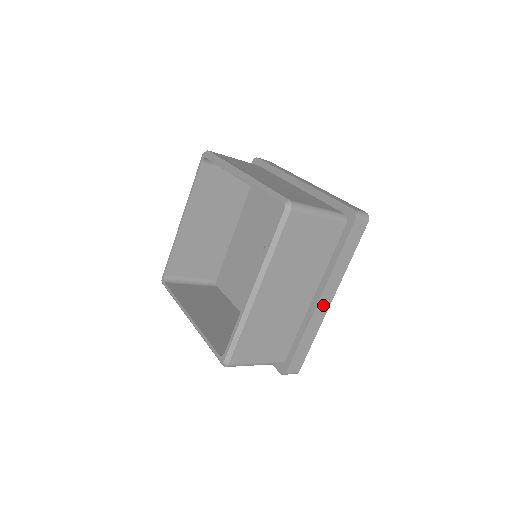
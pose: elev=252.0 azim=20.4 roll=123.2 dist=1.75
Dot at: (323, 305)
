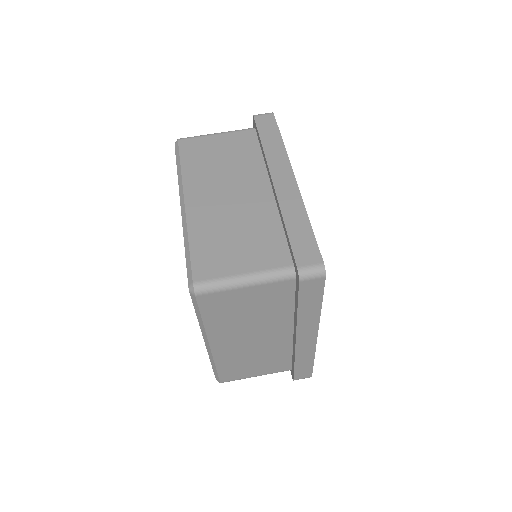
Dot at: (306, 341)
